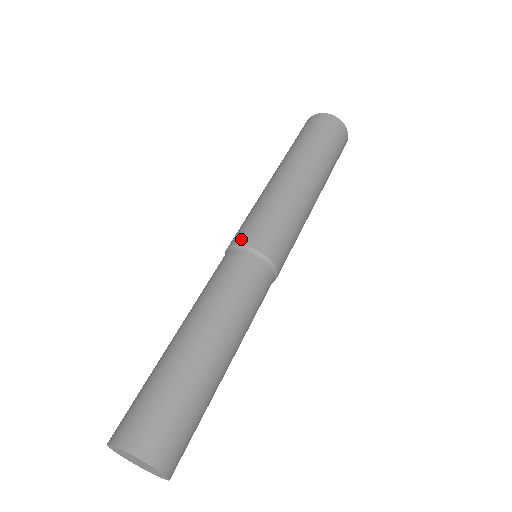
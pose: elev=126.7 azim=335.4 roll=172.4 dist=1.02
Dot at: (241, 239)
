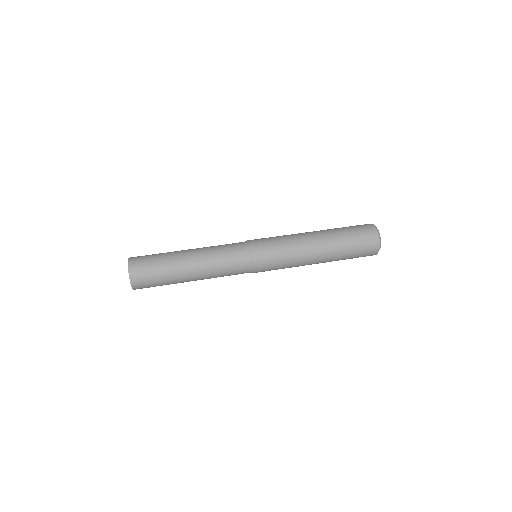
Dot at: occluded
